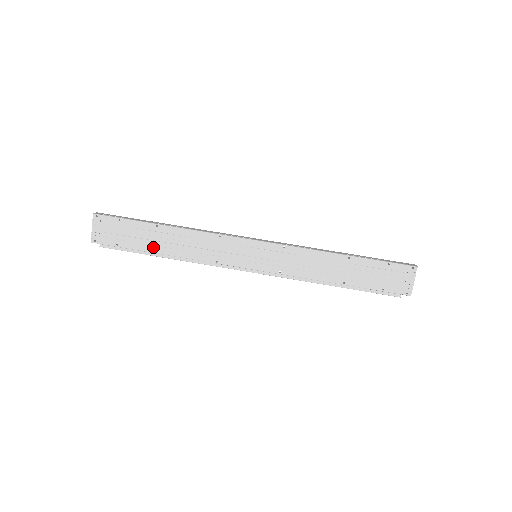
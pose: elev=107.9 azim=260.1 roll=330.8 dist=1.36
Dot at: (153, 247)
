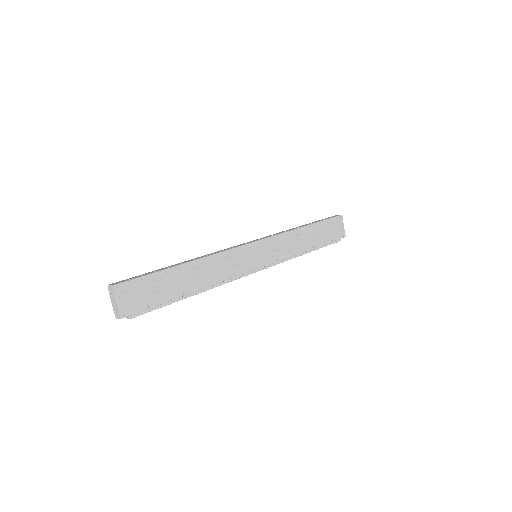
Dot at: (182, 290)
